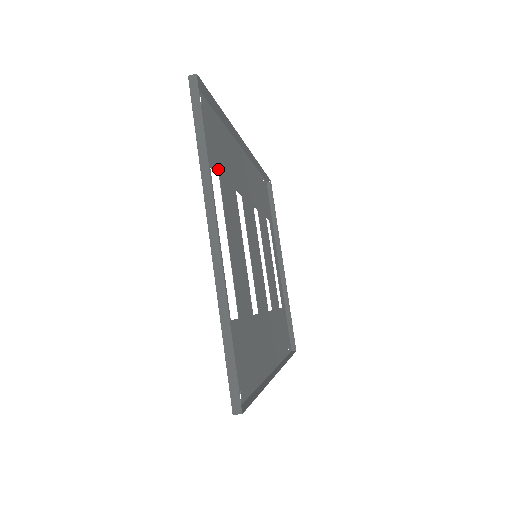
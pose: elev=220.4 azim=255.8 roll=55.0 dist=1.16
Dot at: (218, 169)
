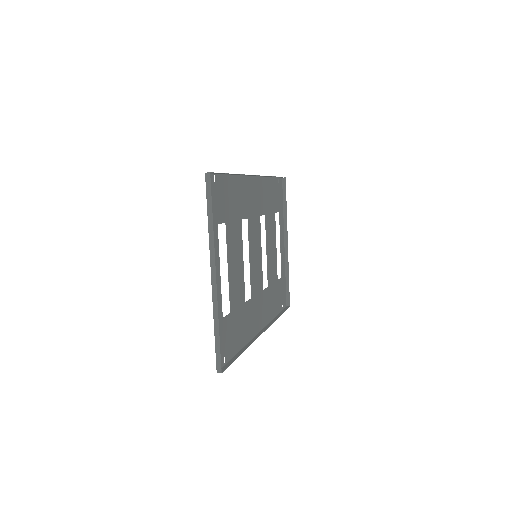
Dot at: (225, 218)
